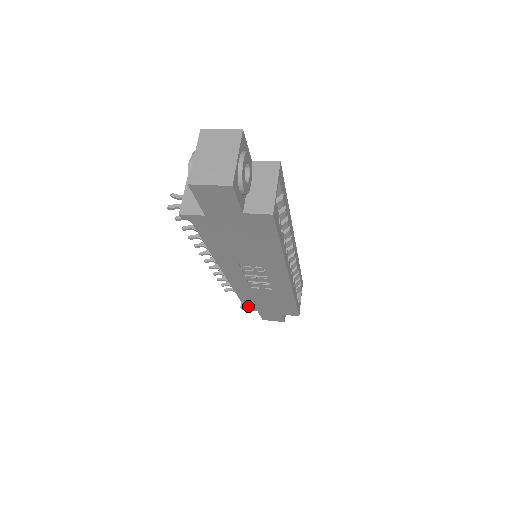
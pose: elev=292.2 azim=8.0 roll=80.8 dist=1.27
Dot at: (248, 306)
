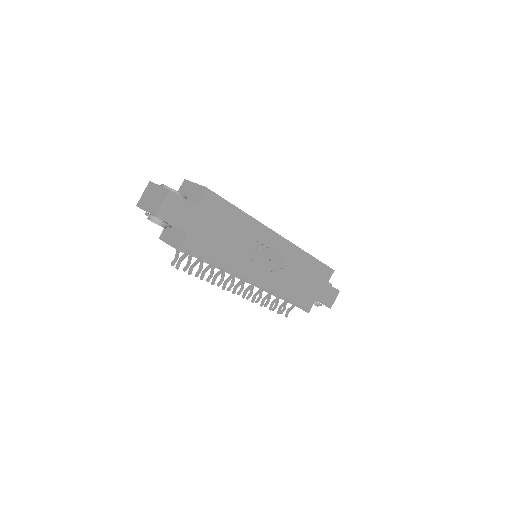
Dot at: (306, 303)
